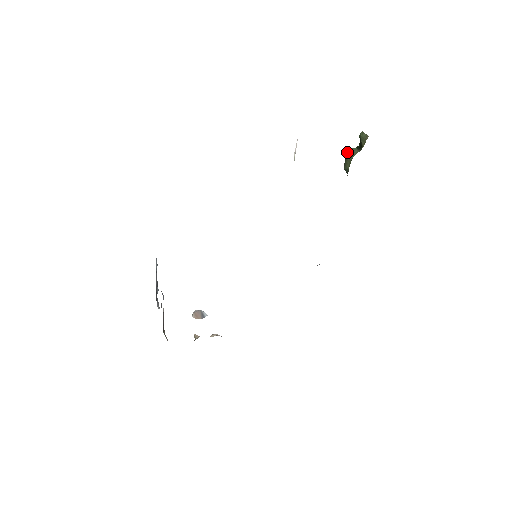
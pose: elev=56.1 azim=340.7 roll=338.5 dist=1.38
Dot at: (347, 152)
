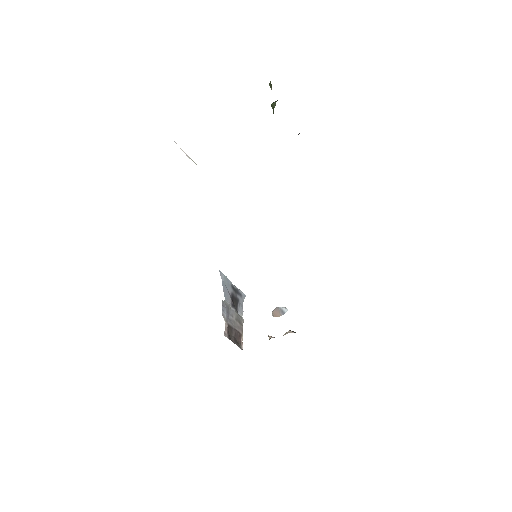
Dot at: occluded
